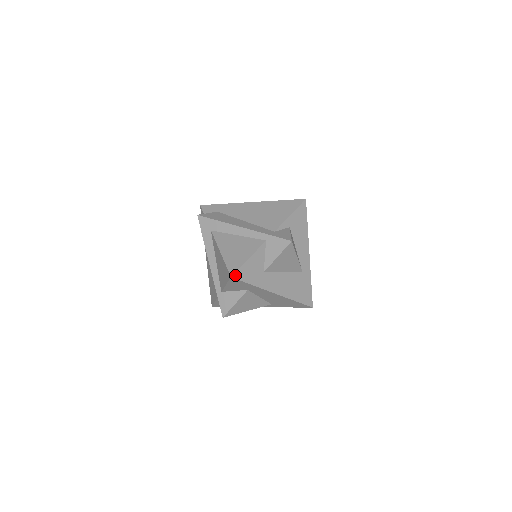
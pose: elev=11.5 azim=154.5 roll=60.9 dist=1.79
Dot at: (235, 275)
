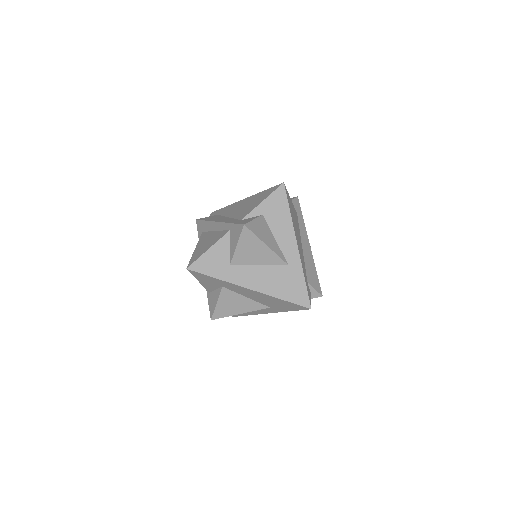
Dot at: (192, 267)
